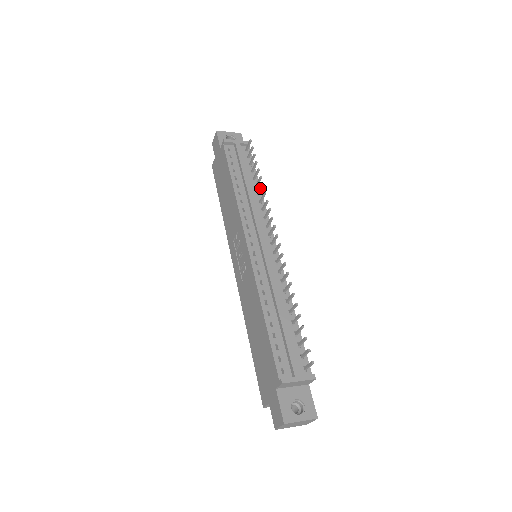
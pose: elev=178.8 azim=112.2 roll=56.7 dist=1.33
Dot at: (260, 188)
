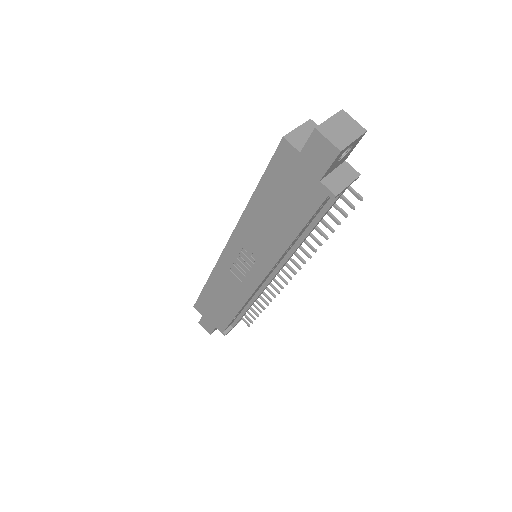
Dot at: (315, 241)
